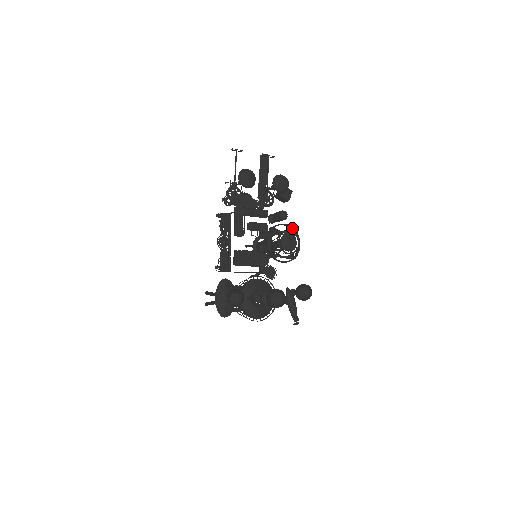
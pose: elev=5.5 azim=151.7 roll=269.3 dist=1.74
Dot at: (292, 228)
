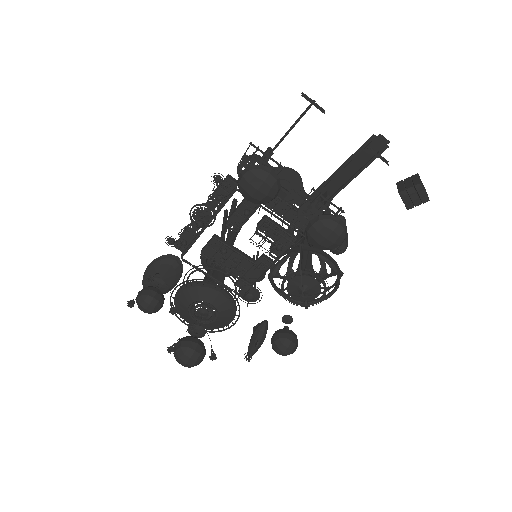
Dot at: (338, 269)
